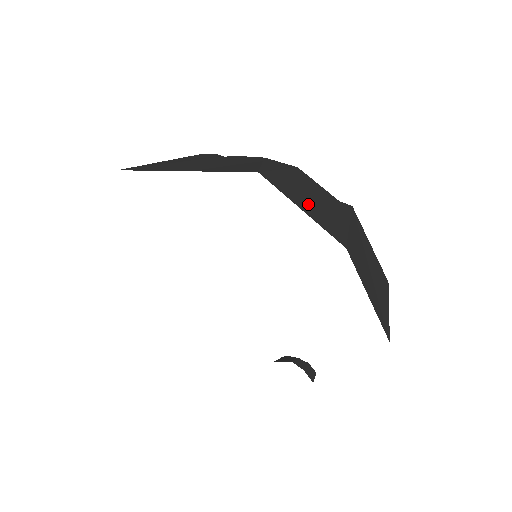
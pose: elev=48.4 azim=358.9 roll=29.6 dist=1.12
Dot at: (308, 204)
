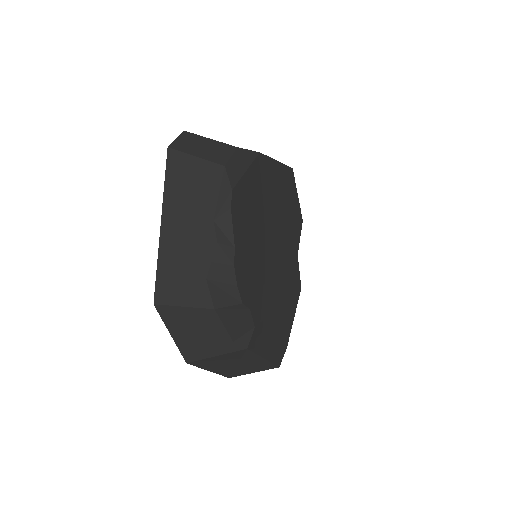
Dot at: (184, 334)
